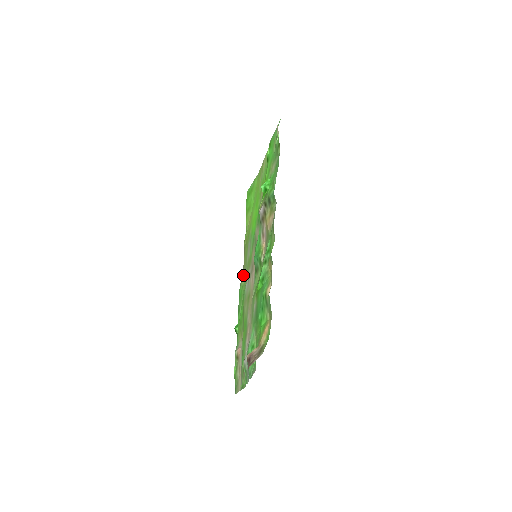
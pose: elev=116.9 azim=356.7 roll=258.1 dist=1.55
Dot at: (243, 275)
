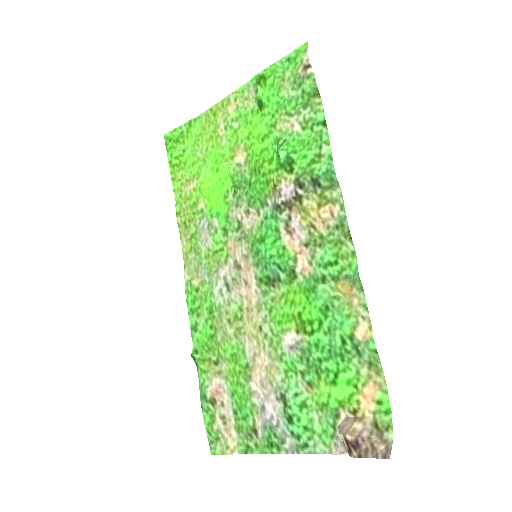
Dot at: (192, 272)
